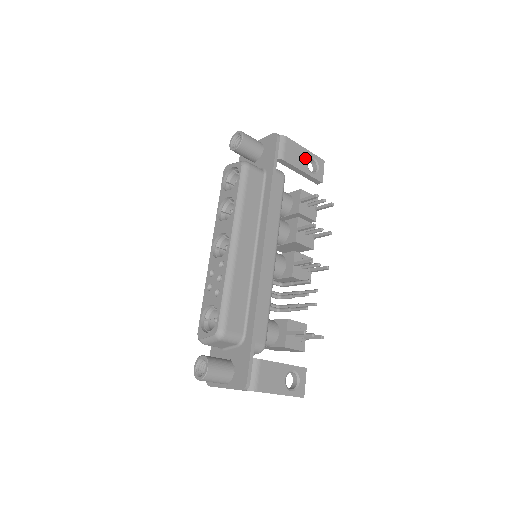
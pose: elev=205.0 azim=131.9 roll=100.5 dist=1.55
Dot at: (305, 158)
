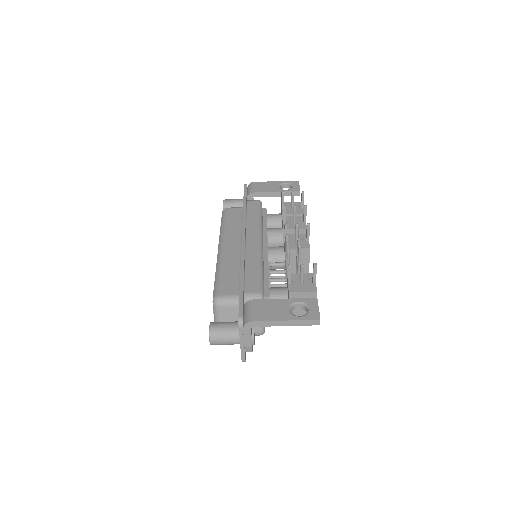
Dot at: (276, 185)
